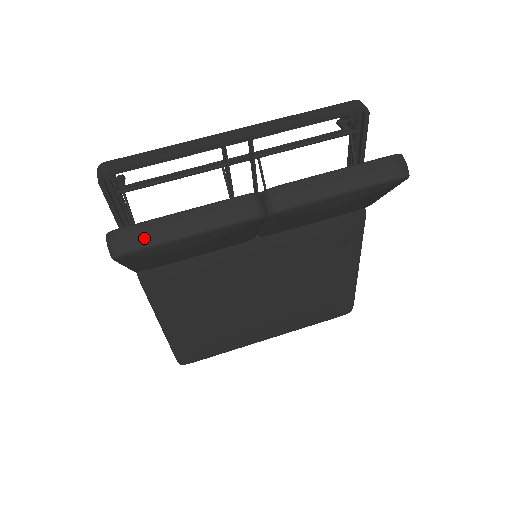
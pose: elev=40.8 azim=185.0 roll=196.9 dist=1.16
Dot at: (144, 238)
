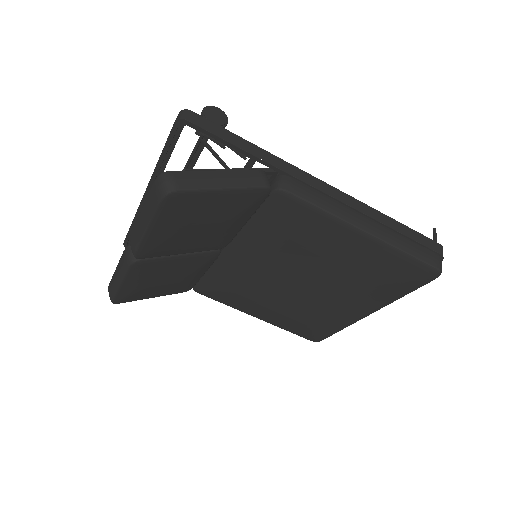
Dot at: (112, 291)
